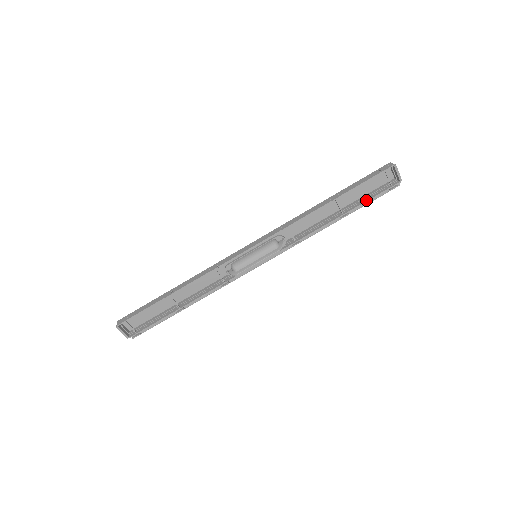
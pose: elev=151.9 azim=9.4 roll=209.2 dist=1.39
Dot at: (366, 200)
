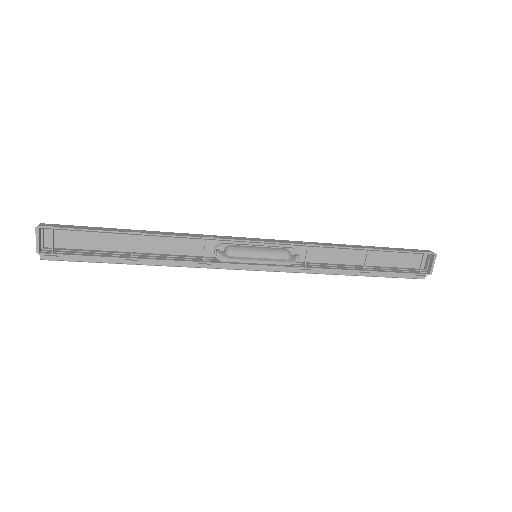
Dot at: (392, 271)
